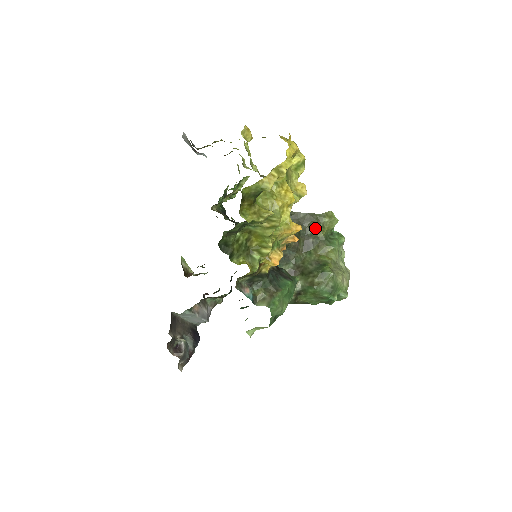
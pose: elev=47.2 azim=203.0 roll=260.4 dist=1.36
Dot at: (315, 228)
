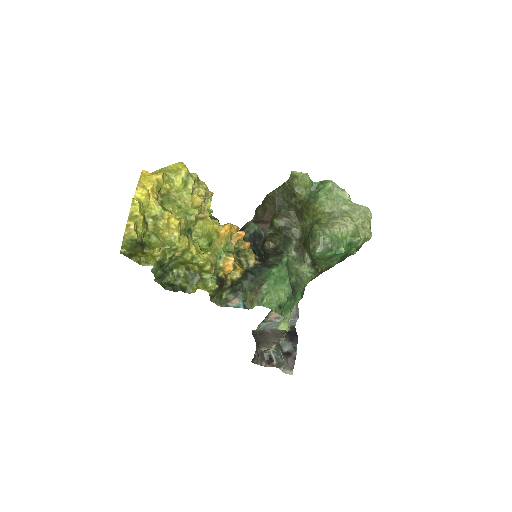
Dot at: (293, 195)
